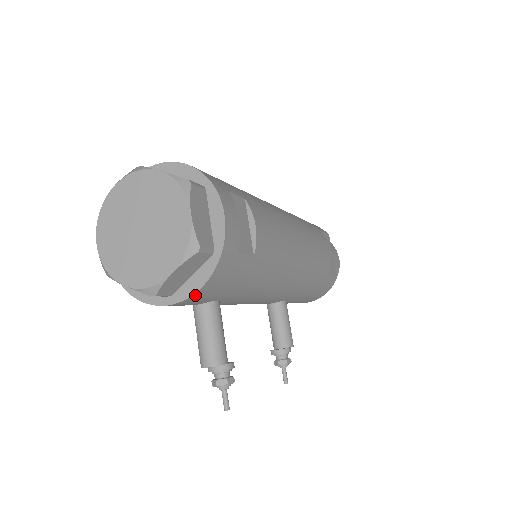
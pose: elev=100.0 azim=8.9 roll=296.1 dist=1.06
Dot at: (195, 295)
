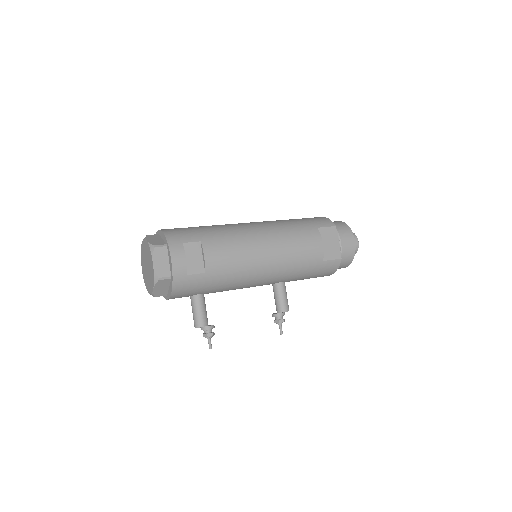
Dot at: (172, 296)
